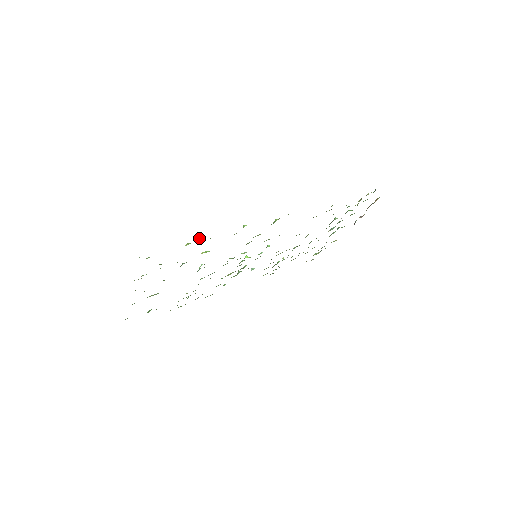
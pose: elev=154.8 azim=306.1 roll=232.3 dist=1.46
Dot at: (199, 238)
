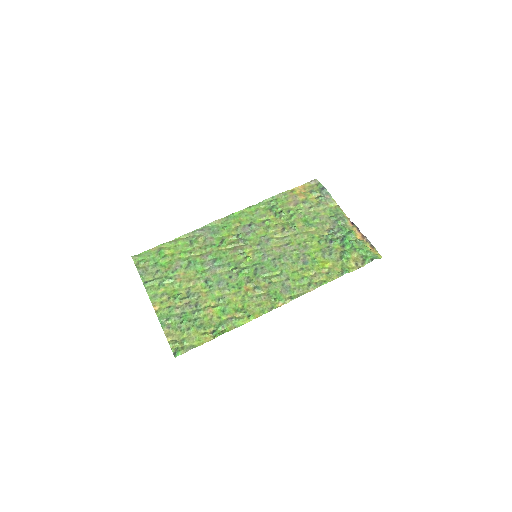
Dot at: (215, 334)
